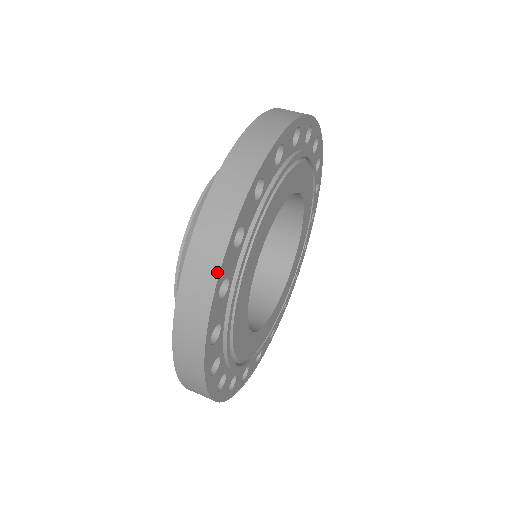
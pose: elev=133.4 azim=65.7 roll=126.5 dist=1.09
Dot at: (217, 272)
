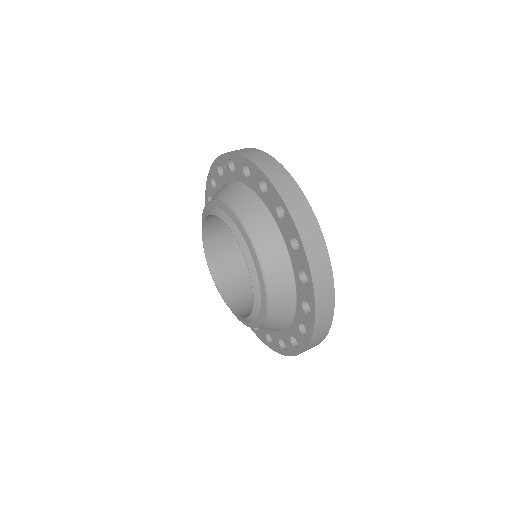
Dot at: (334, 297)
